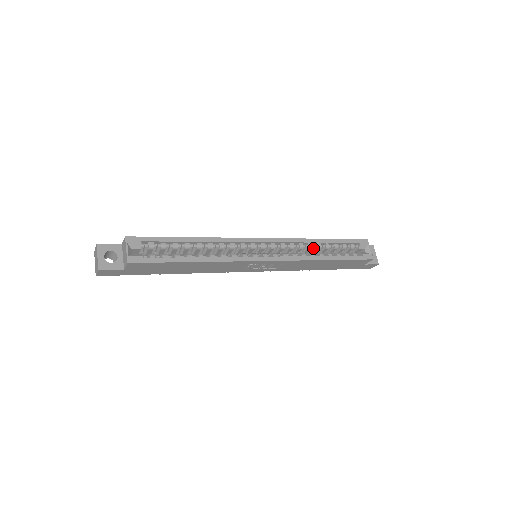
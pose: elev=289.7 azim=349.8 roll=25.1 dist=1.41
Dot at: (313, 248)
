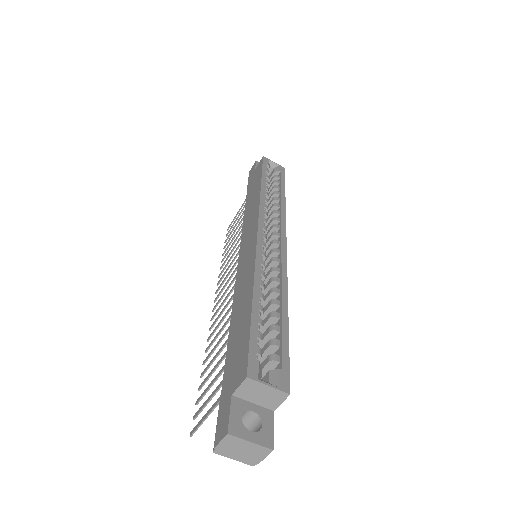
Dot at: occluded
